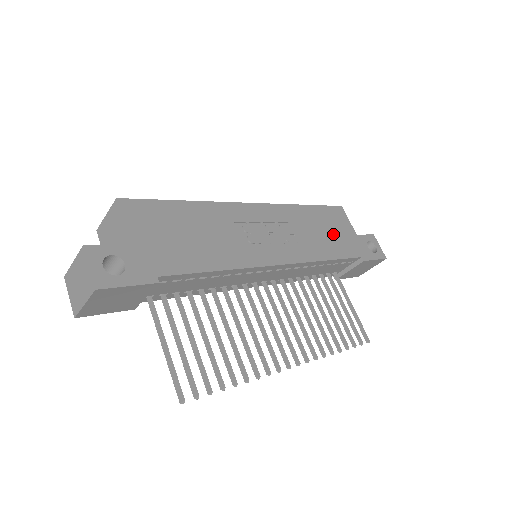
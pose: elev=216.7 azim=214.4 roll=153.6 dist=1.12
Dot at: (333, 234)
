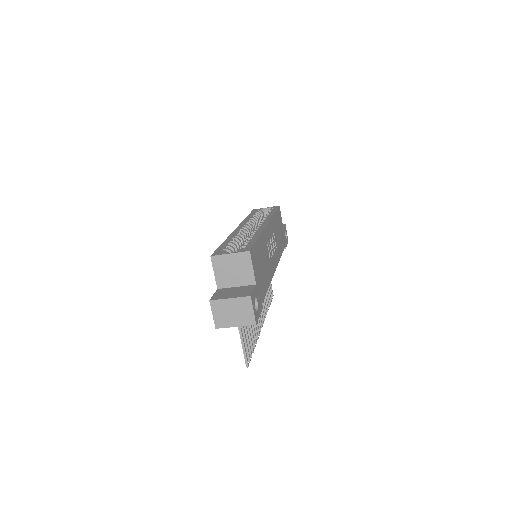
Dot at: (280, 233)
